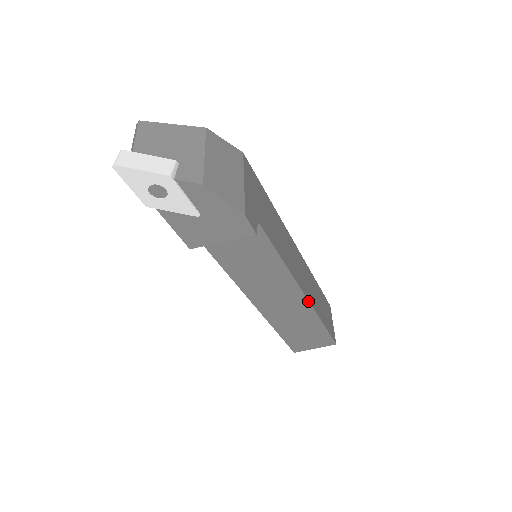
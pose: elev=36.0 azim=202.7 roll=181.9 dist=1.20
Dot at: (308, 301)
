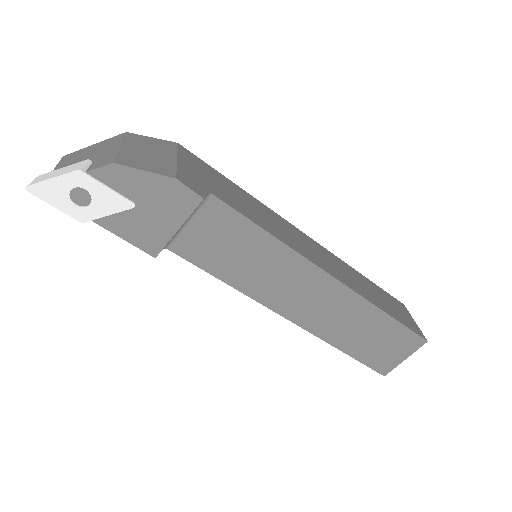
Dot at: (344, 285)
